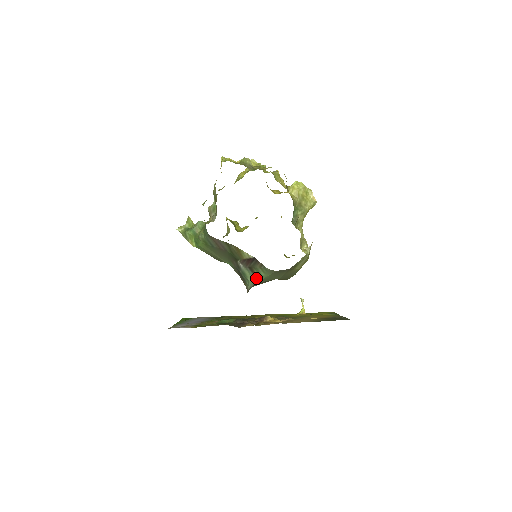
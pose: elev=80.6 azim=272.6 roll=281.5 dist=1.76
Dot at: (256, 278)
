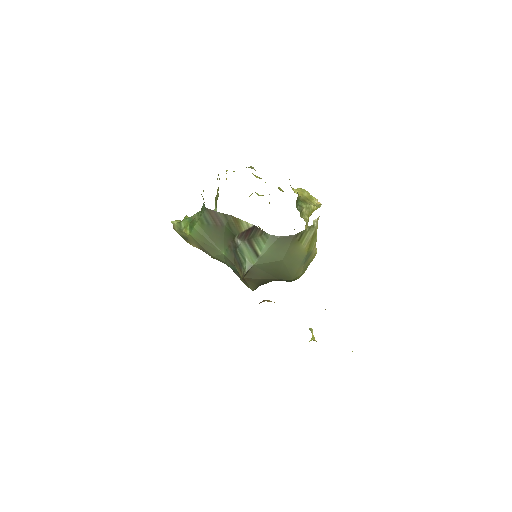
Dot at: (255, 255)
